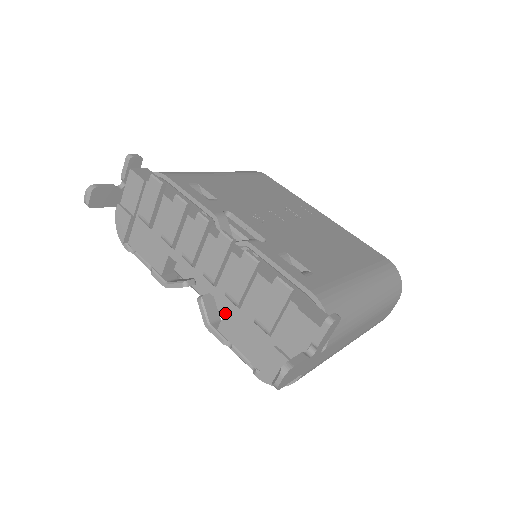
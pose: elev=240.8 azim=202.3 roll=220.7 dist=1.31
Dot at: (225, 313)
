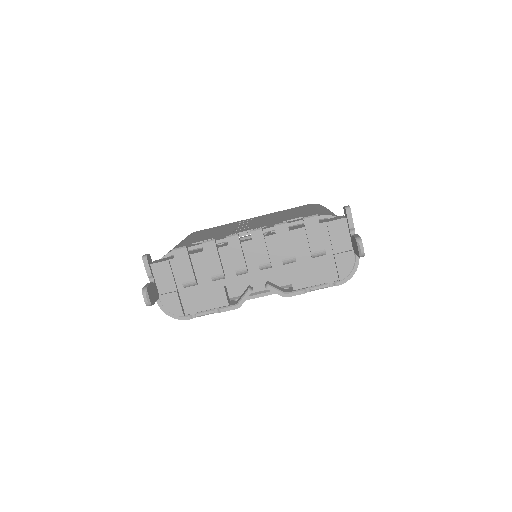
Dot at: (290, 275)
